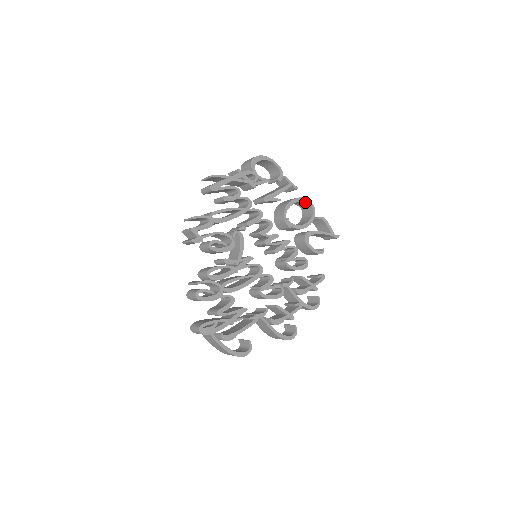
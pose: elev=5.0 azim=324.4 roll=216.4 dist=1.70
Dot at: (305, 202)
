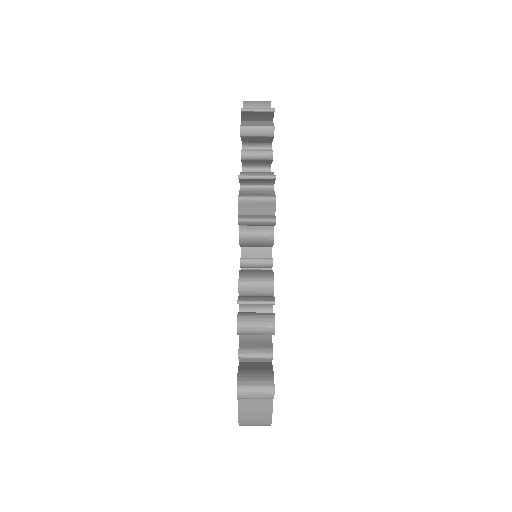
Dot at: occluded
